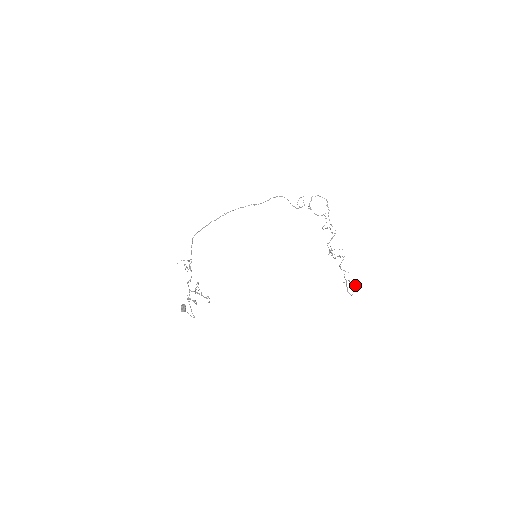
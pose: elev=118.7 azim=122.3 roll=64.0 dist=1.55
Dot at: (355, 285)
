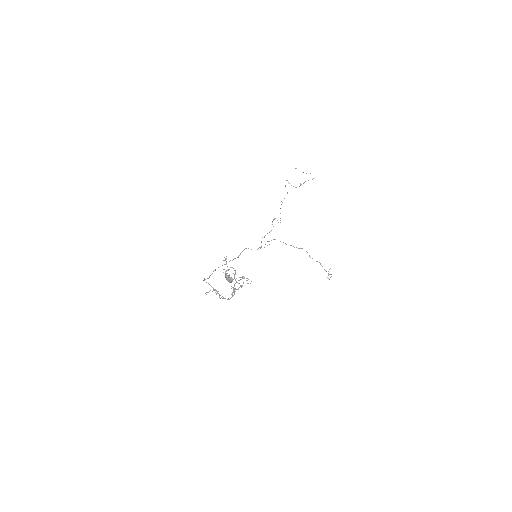
Dot at: (306, 173)
